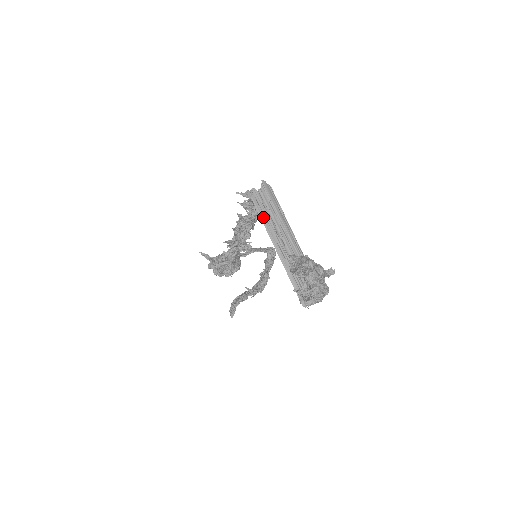
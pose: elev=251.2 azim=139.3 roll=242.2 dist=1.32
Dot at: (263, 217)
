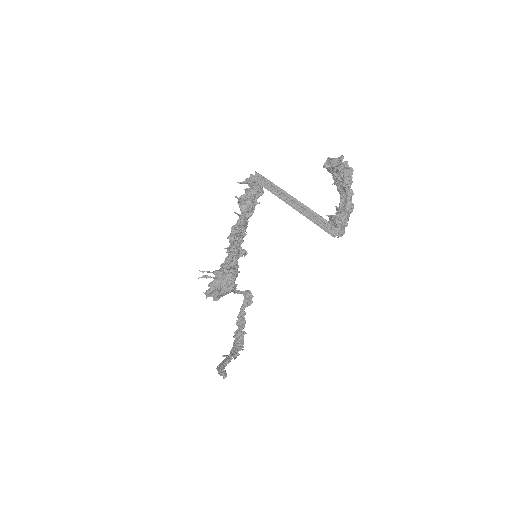
Dot at: (269, 189)
